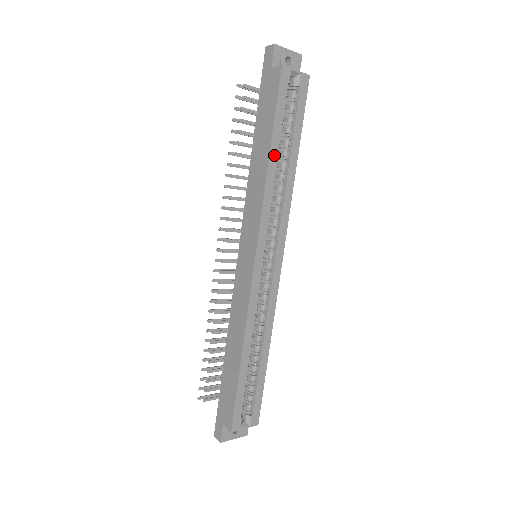
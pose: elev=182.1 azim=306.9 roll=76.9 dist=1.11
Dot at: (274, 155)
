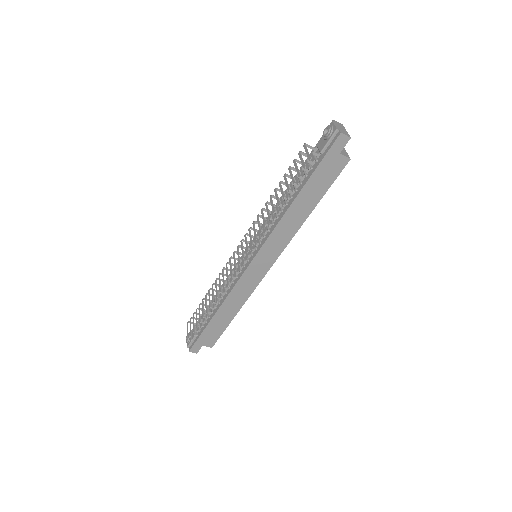
Dot at: (311, 209)
